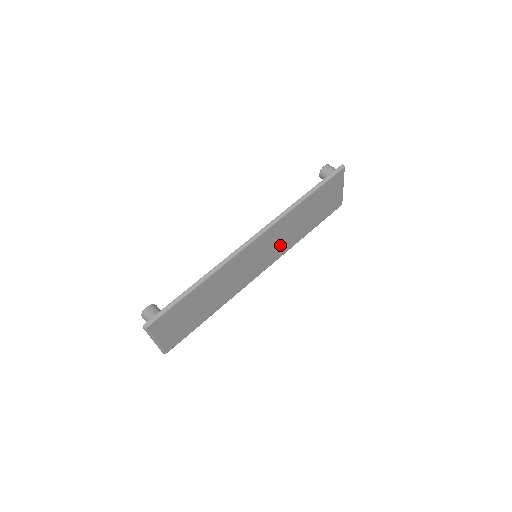
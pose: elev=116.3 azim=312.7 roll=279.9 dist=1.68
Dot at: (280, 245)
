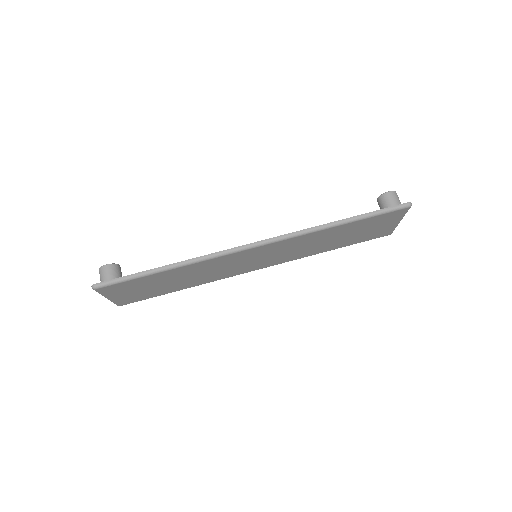
Dot at: (291, 253)
